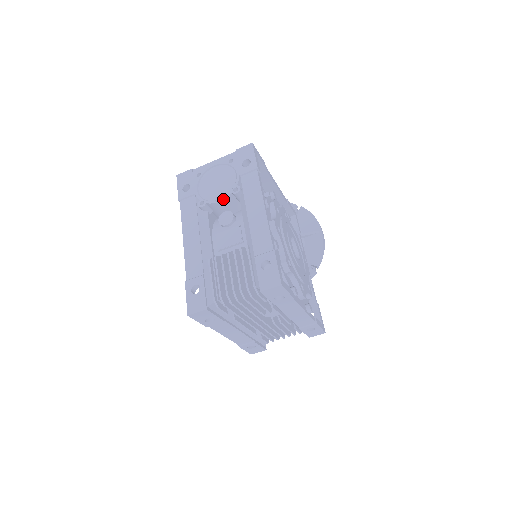
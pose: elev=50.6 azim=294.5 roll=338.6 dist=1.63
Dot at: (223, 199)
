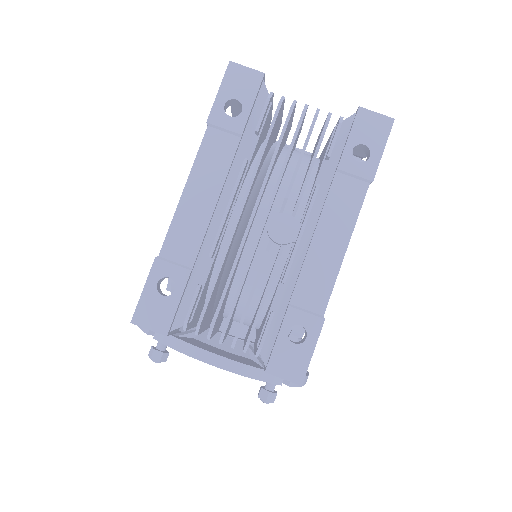
Dot at: occluded
